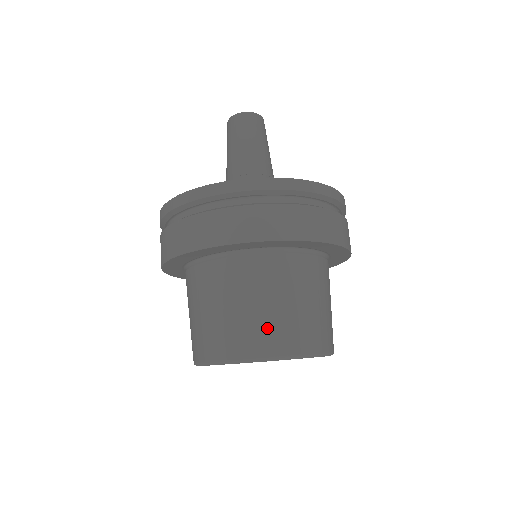
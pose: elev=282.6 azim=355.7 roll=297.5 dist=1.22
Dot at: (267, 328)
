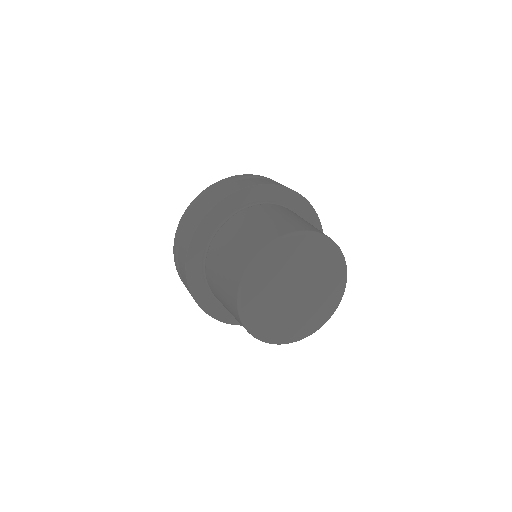
Dot at: (244, 248)
